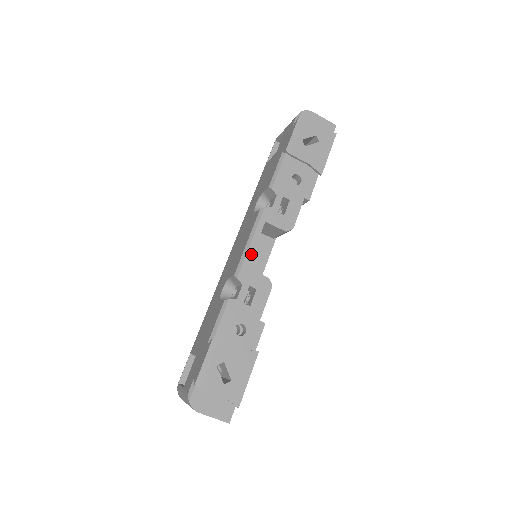
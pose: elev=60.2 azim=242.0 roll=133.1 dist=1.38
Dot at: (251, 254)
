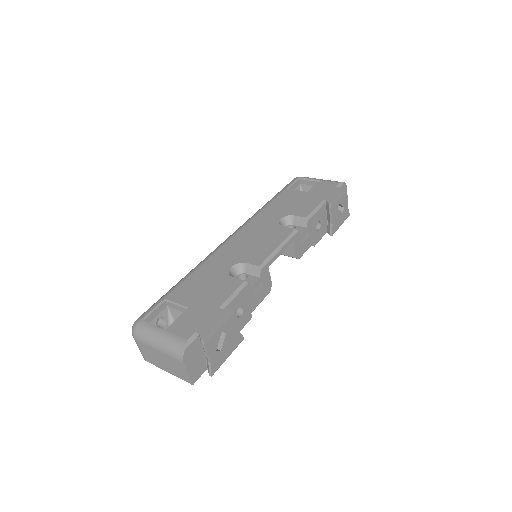
Dot at: (276, 258)
